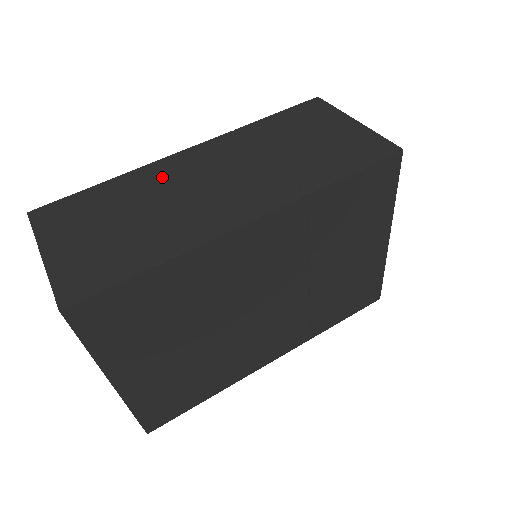
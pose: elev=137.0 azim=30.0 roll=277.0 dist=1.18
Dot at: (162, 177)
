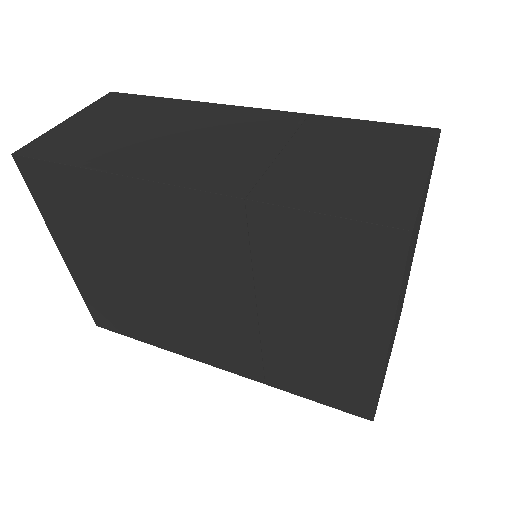
Dot at: (199, 116)
